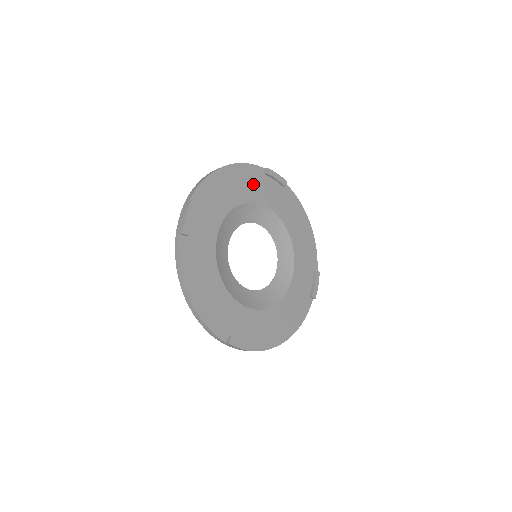
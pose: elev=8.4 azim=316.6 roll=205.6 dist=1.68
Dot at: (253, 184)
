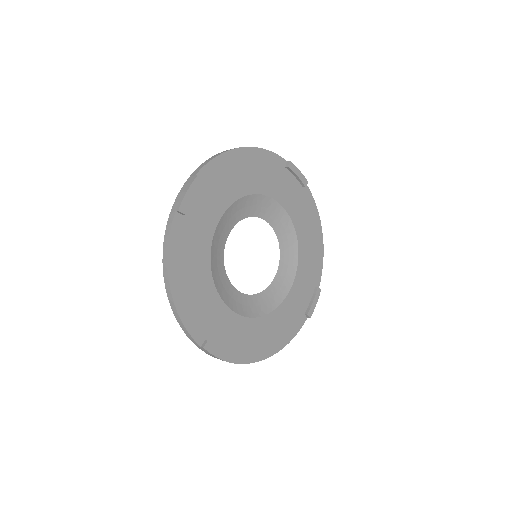
Dot at: (271, 175)
